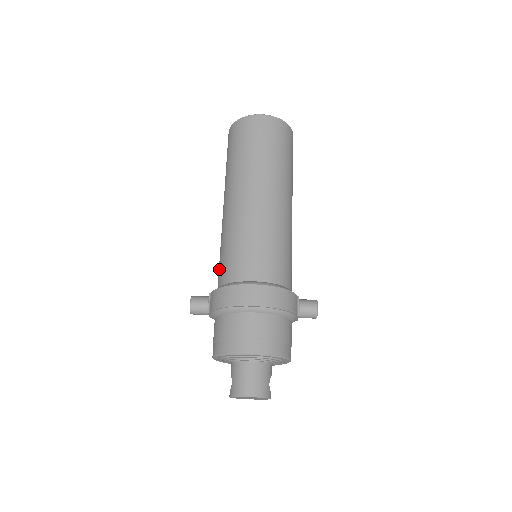
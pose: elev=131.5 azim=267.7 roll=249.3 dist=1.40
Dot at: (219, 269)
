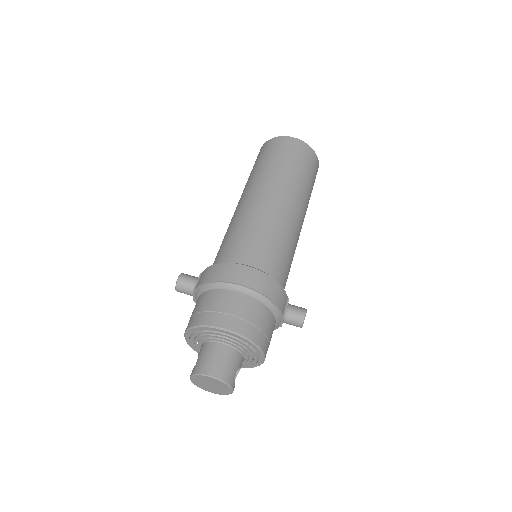
Dot at: (217, 255)
